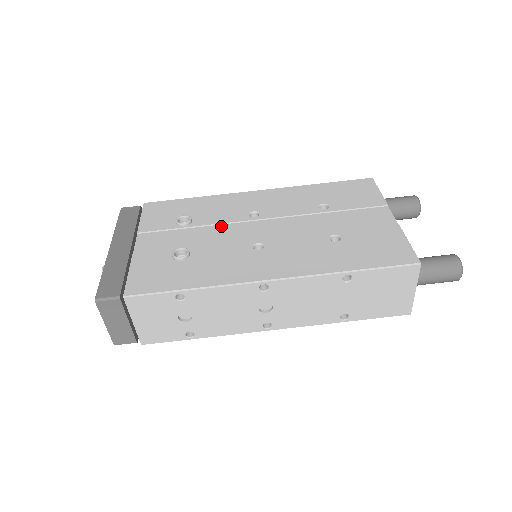
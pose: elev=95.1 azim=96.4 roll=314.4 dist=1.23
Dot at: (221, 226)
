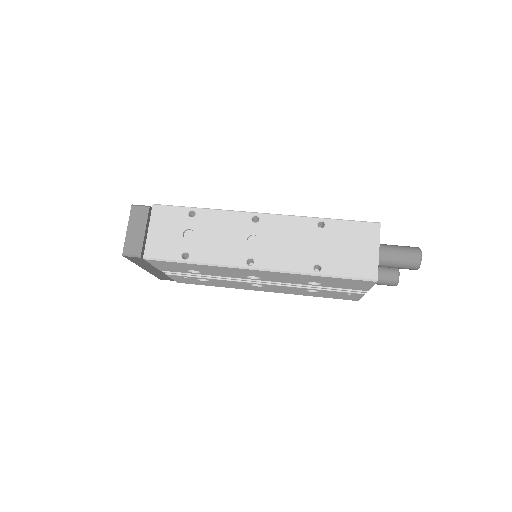
Dot at: occluded
